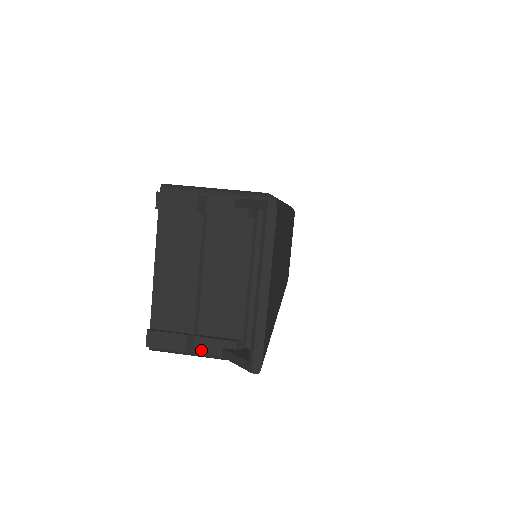
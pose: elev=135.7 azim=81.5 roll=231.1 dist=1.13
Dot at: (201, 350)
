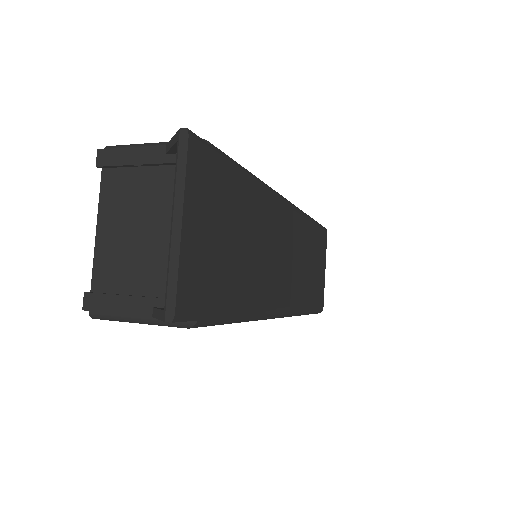
Dot at: (133, 311)
